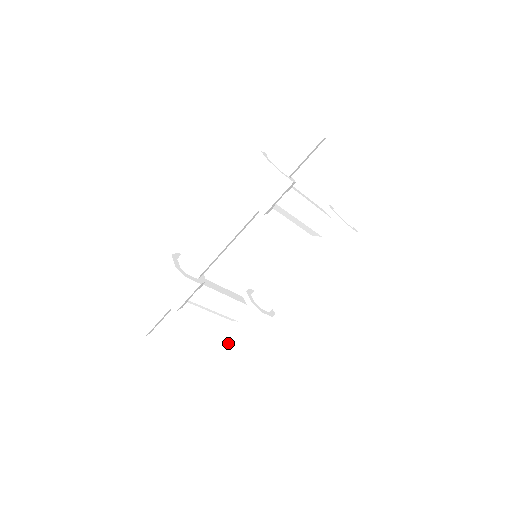
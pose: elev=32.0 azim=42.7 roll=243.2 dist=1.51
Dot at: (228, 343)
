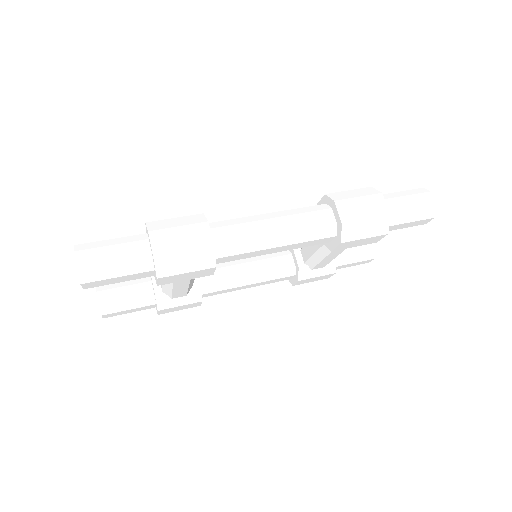
Dot at: (134, 309)
